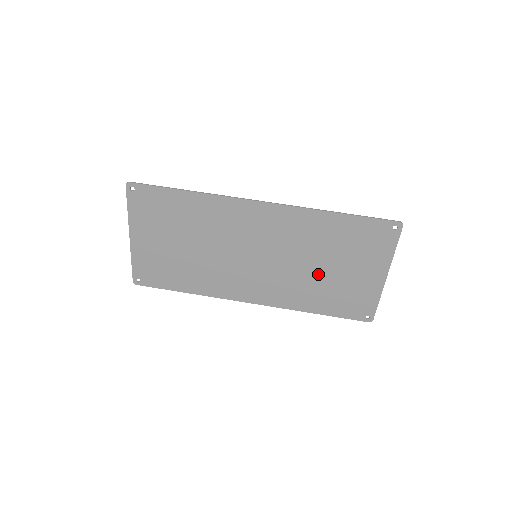
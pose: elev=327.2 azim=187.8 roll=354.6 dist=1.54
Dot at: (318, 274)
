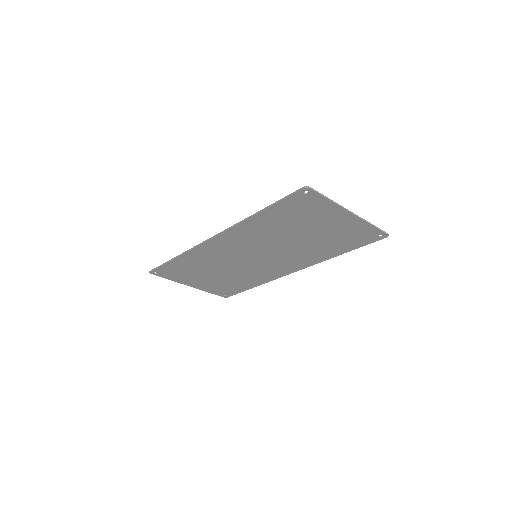
Dot at: (305, 241)
